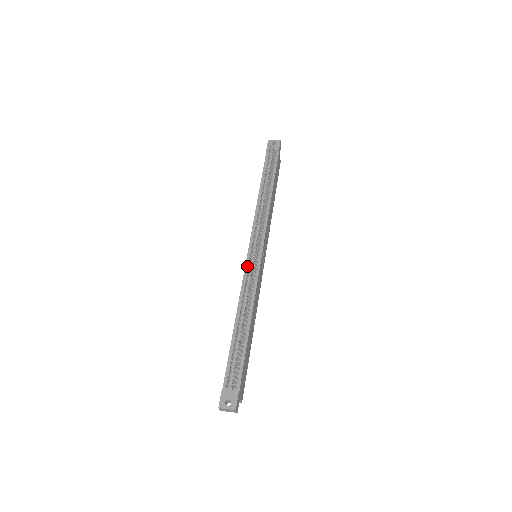
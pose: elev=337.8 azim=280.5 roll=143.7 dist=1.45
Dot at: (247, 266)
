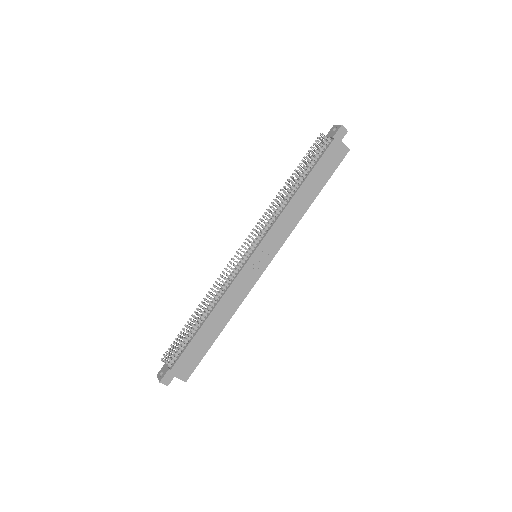
Dot at: occluded
